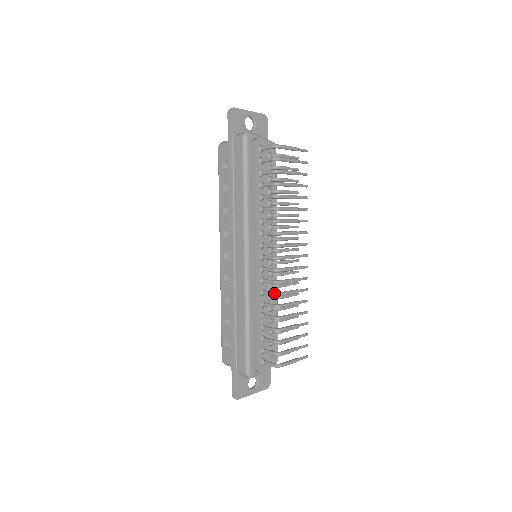
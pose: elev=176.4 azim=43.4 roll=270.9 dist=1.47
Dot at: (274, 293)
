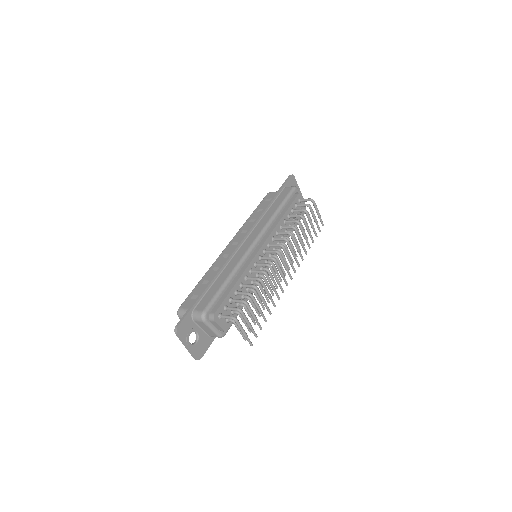
Dot at: (263, 270)
